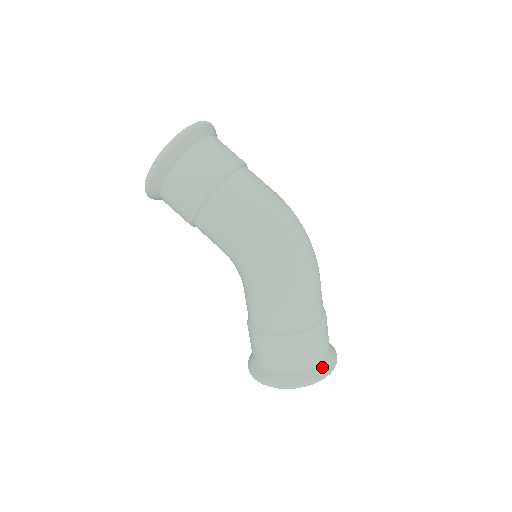
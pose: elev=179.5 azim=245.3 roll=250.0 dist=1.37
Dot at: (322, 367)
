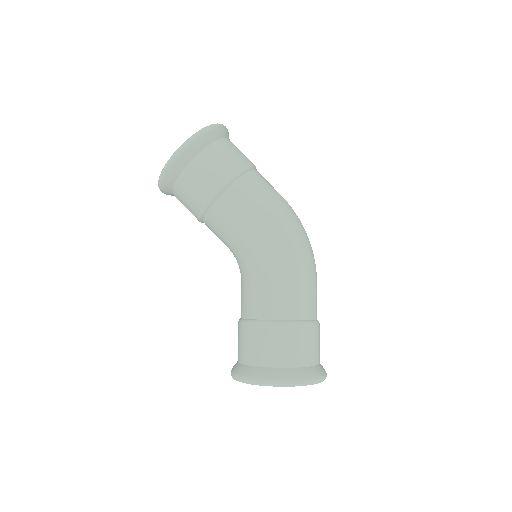
Dot at: (320, 368)
